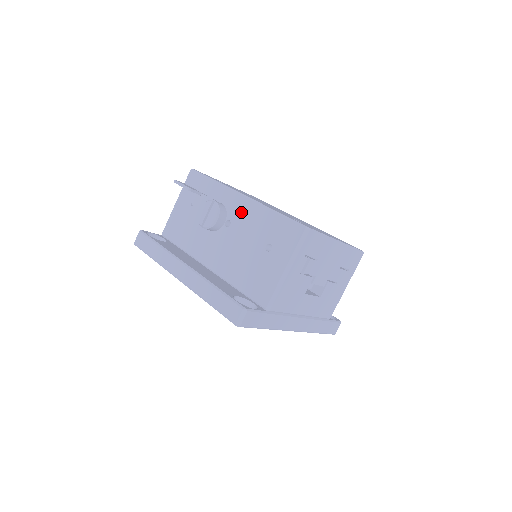
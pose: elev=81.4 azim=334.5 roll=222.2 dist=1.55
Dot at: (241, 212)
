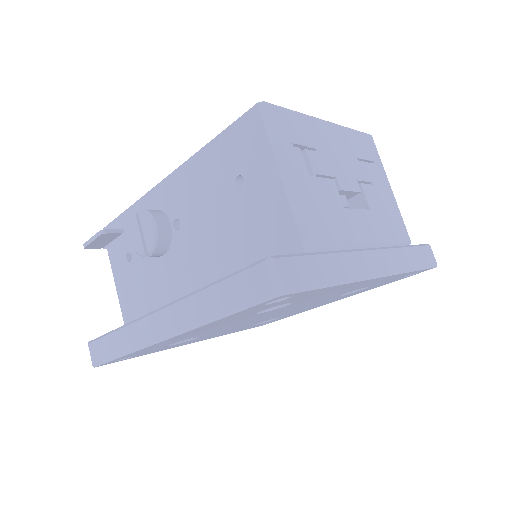
Dot at: (179, 194)
